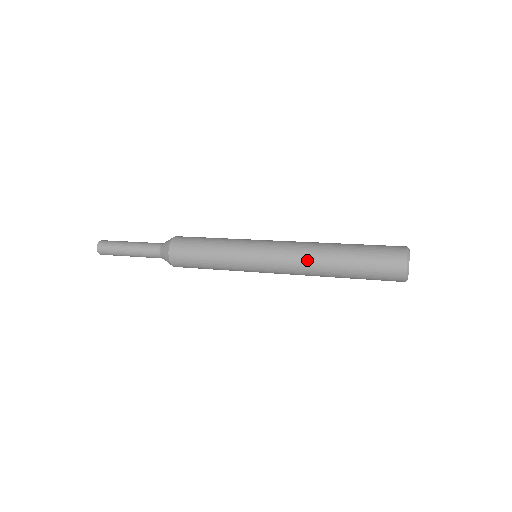
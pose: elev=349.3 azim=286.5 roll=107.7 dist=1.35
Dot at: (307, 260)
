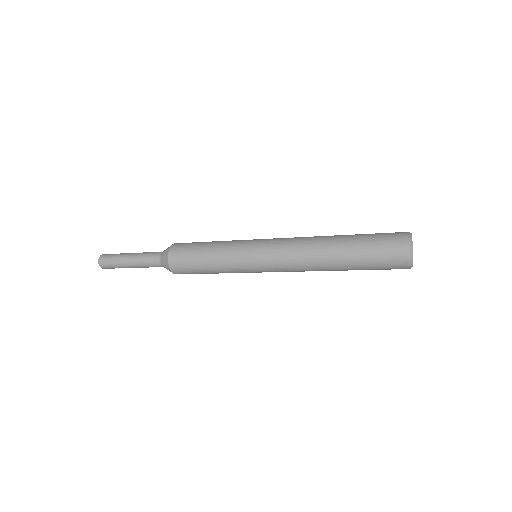
Dot at: (307, 243)
